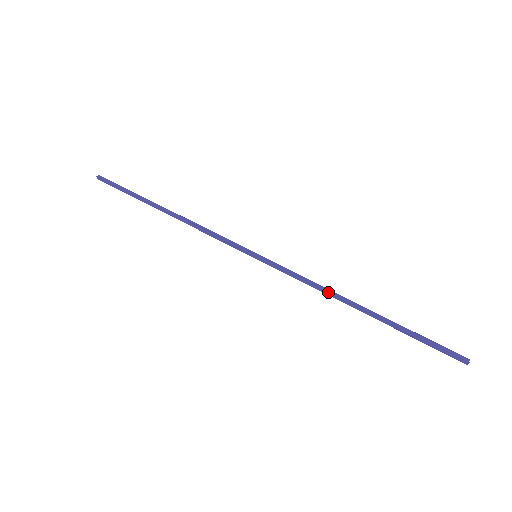
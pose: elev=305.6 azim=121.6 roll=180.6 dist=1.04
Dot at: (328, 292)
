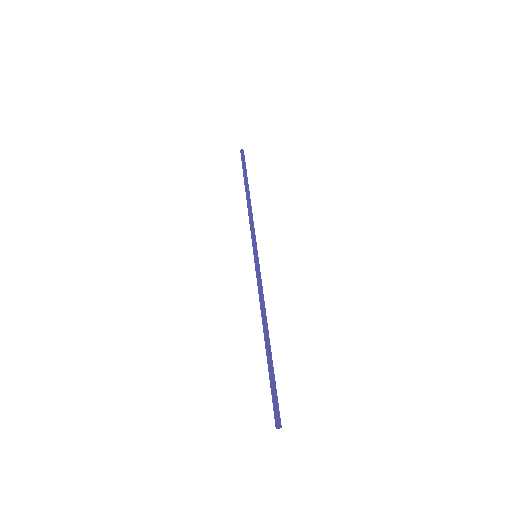
Dot at: (261, 310)
